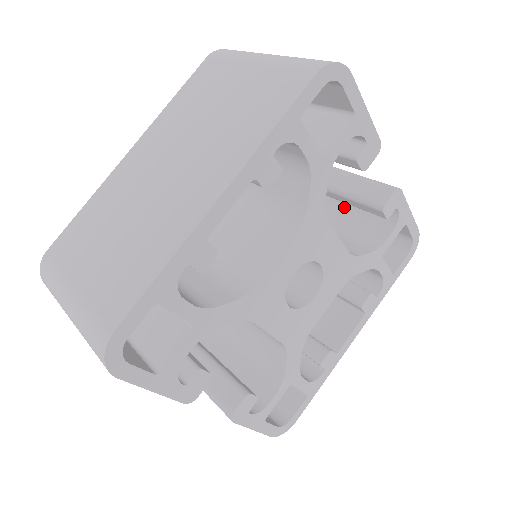
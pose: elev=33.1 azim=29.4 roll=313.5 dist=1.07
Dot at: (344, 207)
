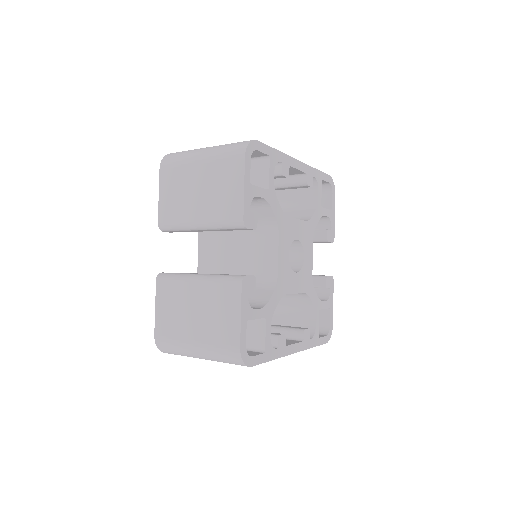
Dot at: occluded
